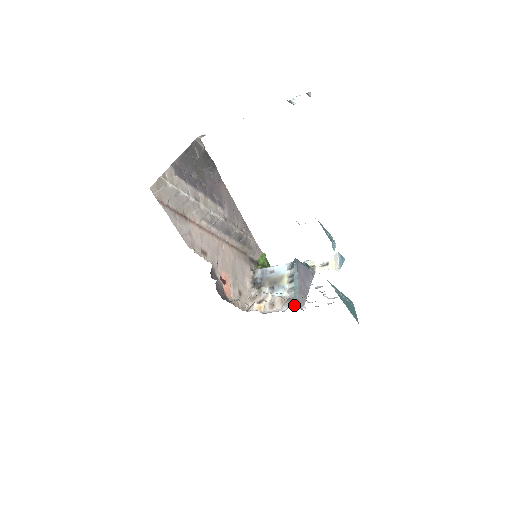
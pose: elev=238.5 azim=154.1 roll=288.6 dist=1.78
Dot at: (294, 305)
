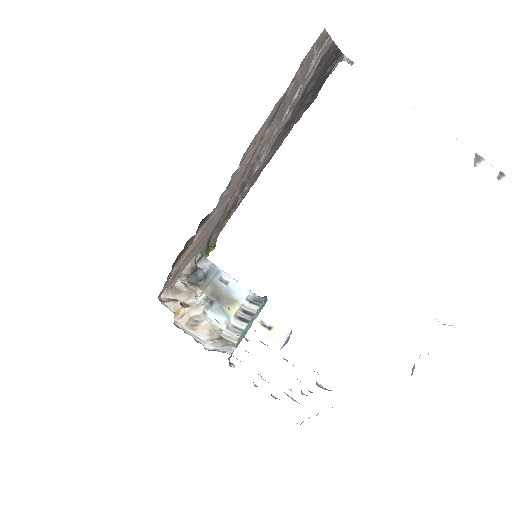
Dot at: occluded
